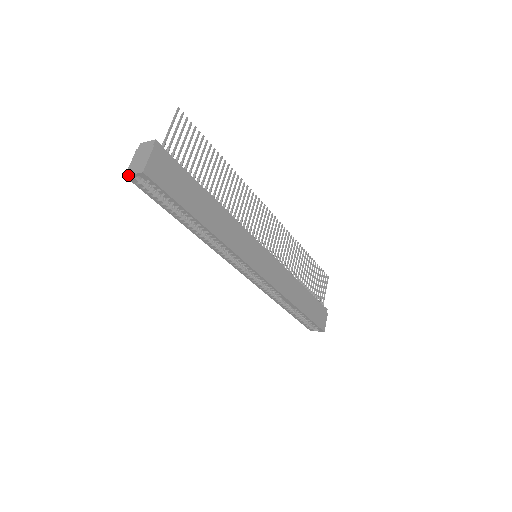
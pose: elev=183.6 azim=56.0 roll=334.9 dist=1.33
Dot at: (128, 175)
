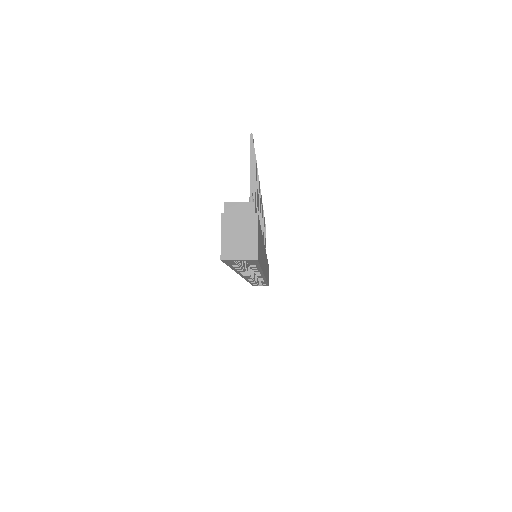
Dot at: (228, 260)
